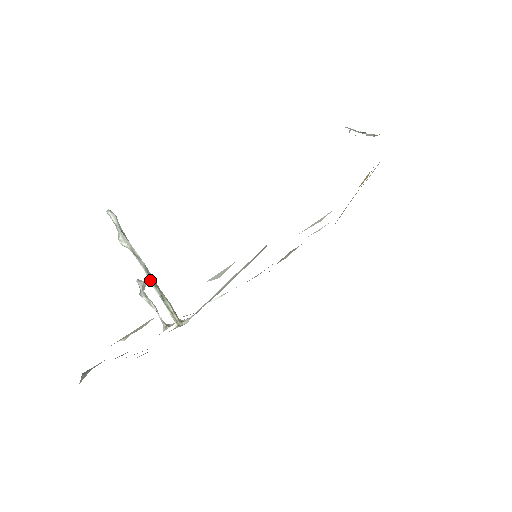
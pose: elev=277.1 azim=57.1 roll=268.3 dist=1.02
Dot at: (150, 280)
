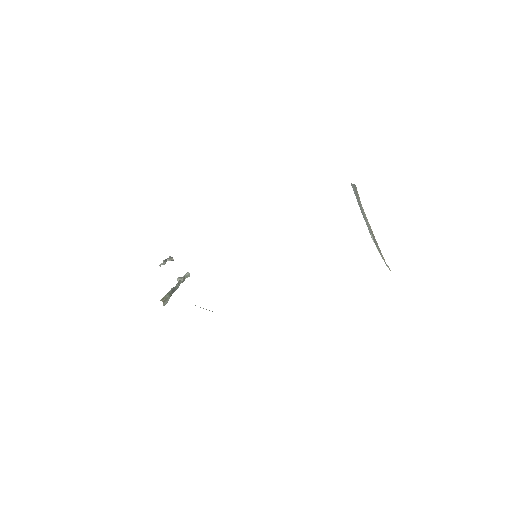
Dot at: (172, 288)
